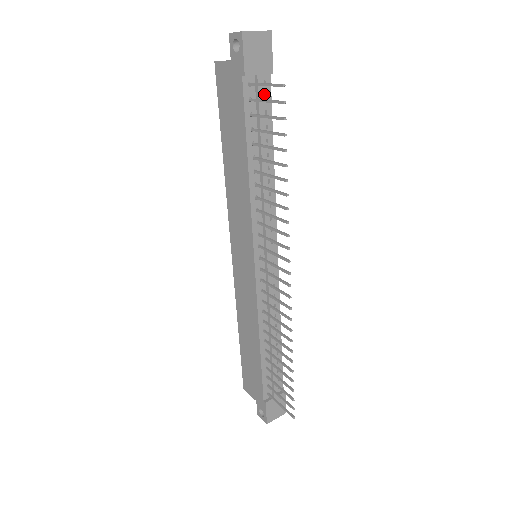
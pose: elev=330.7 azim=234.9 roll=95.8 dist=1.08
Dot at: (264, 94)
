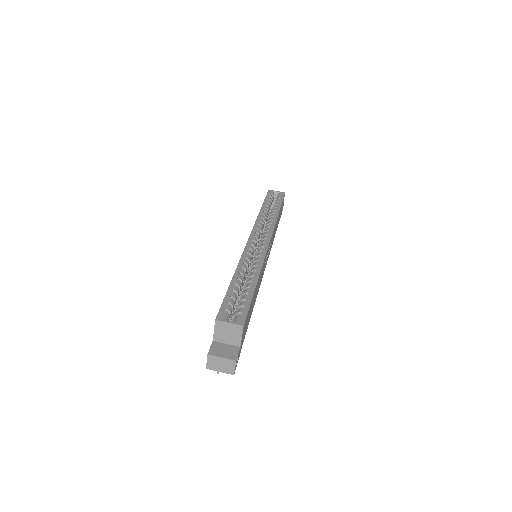
Dot at: occluded
